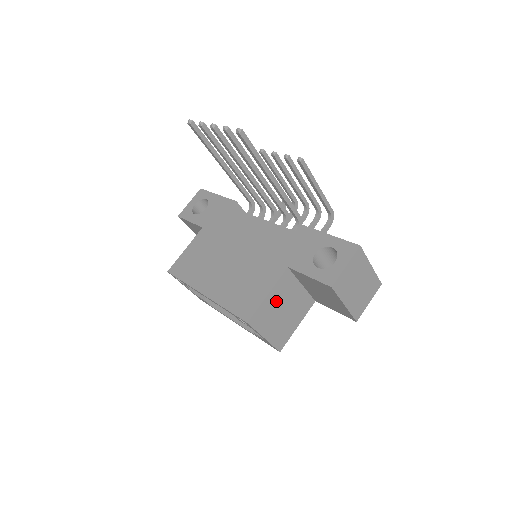
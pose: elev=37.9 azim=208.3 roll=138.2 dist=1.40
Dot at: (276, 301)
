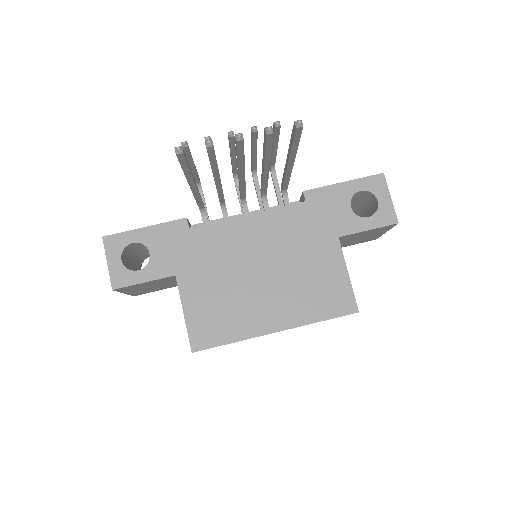
Dot at: occluded
